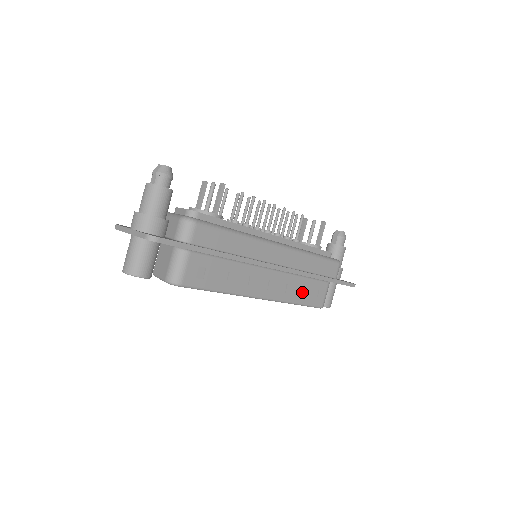
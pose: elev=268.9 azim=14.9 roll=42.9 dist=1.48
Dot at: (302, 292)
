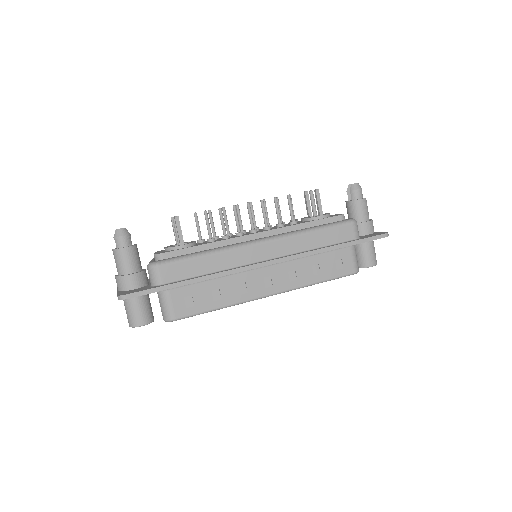
Dot at: (319, 269)
